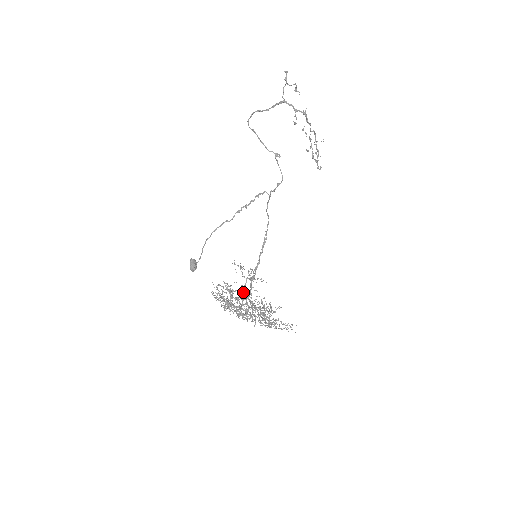
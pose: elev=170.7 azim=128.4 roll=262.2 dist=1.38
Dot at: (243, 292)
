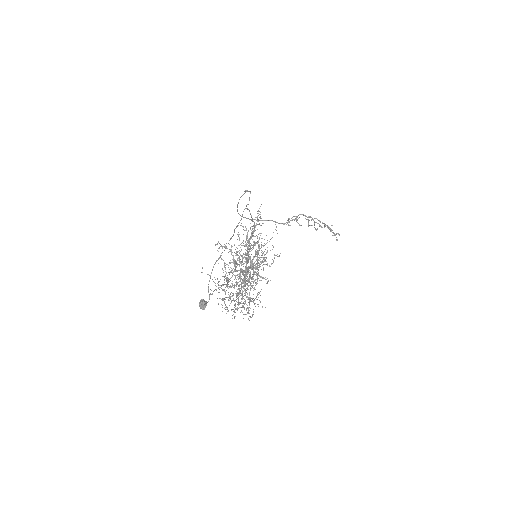
Dot at: (234, 264)
